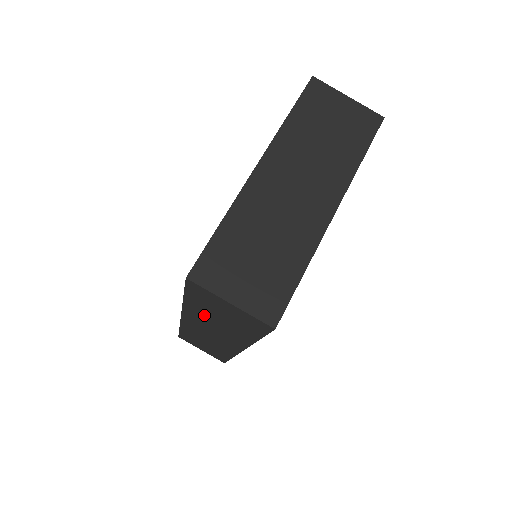
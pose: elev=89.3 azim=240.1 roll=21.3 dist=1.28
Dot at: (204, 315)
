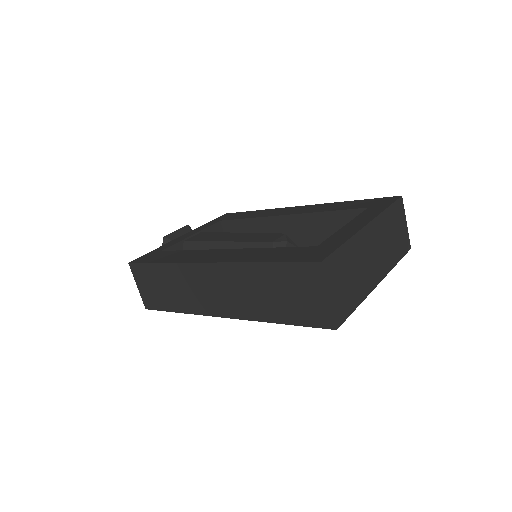
Dot at: (257, 281)
